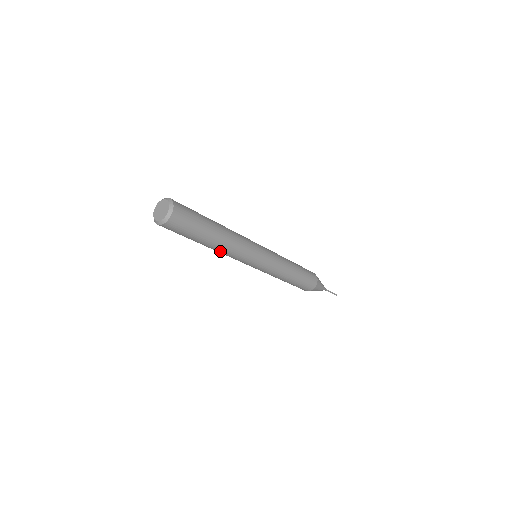
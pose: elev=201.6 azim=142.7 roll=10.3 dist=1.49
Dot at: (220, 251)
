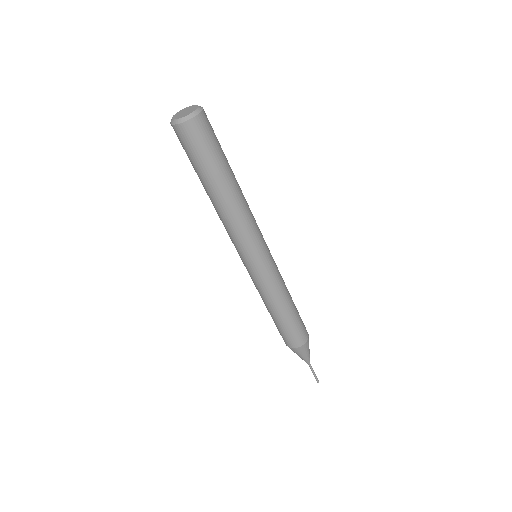
Dot at: (218, 212)
